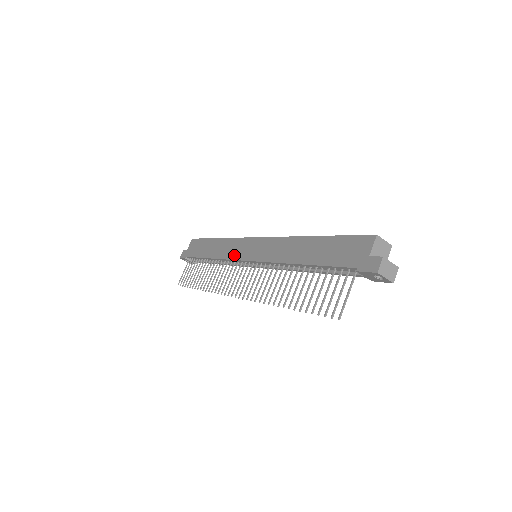
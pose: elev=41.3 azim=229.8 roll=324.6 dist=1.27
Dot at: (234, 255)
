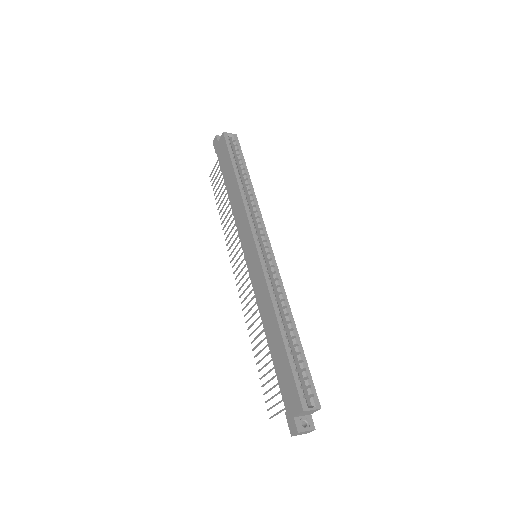
Dot at: (241, 235)
